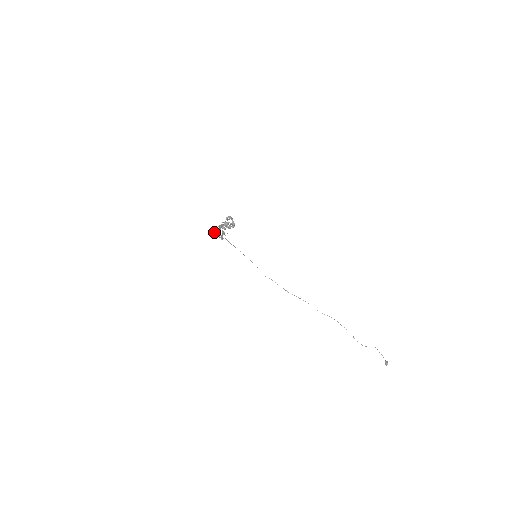
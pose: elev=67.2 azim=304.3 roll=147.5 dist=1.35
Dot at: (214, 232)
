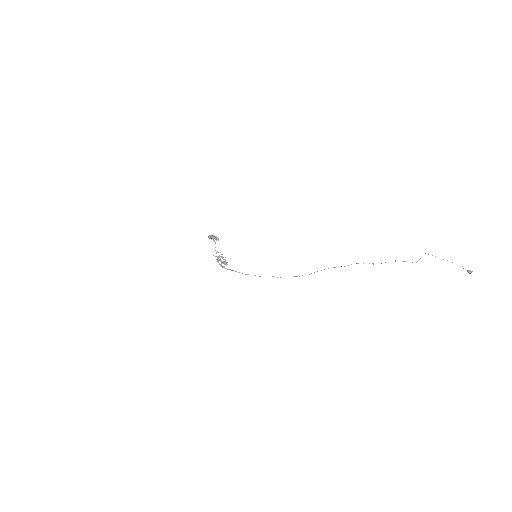
Dot at: occluded
